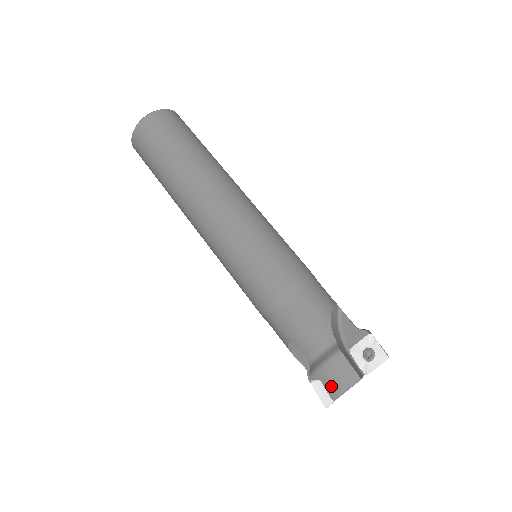
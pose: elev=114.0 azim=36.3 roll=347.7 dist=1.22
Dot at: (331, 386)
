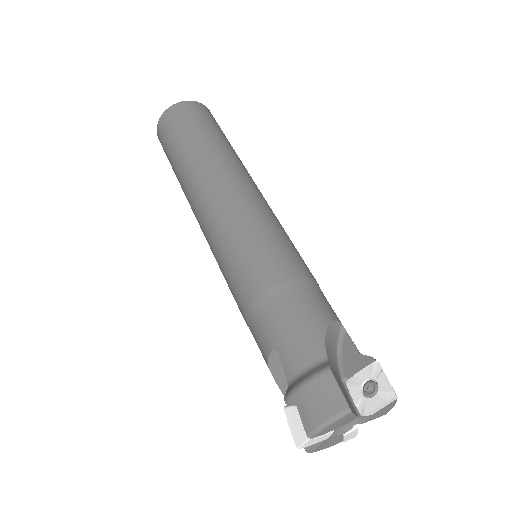
Dot at: (309, 415)
